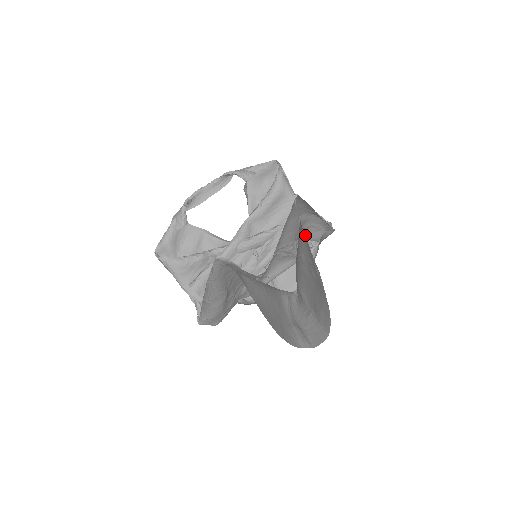
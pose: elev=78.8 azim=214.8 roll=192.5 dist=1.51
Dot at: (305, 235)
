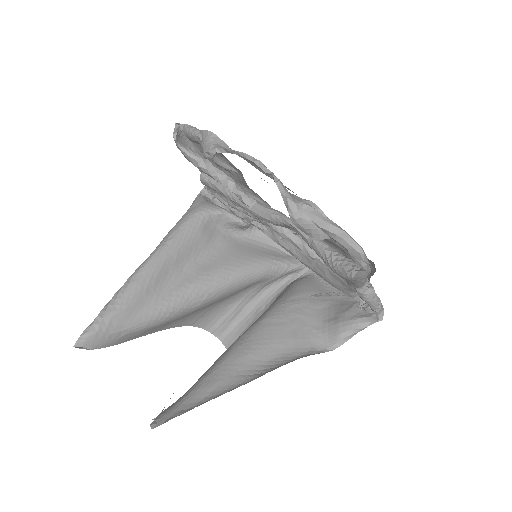
Dot at: occluded
